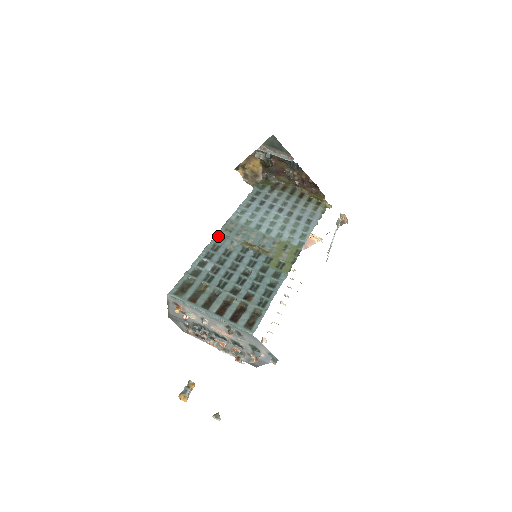
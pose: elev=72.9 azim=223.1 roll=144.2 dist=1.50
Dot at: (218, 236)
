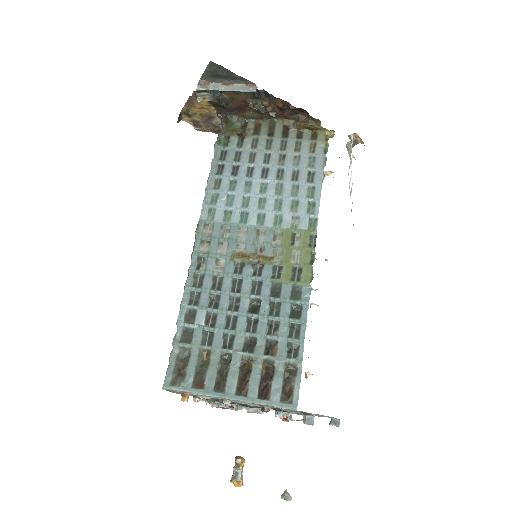
Dot at: (195, 258)
